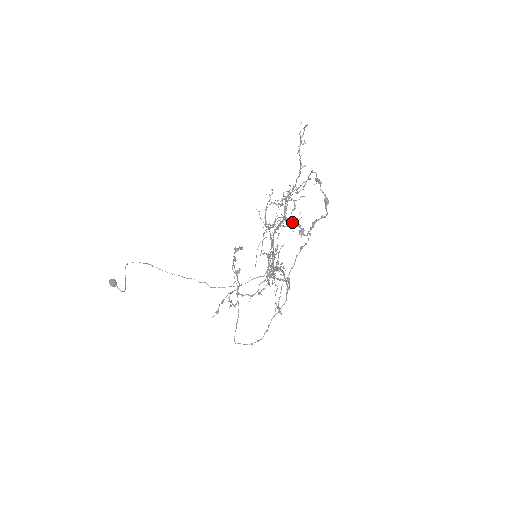
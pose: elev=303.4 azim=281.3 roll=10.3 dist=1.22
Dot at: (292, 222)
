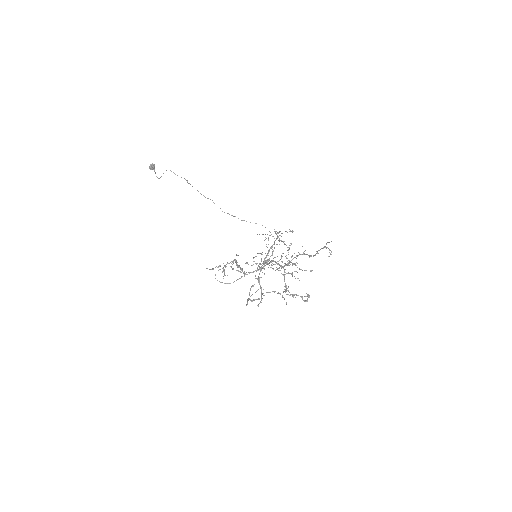
Dot at: (284, 280)
